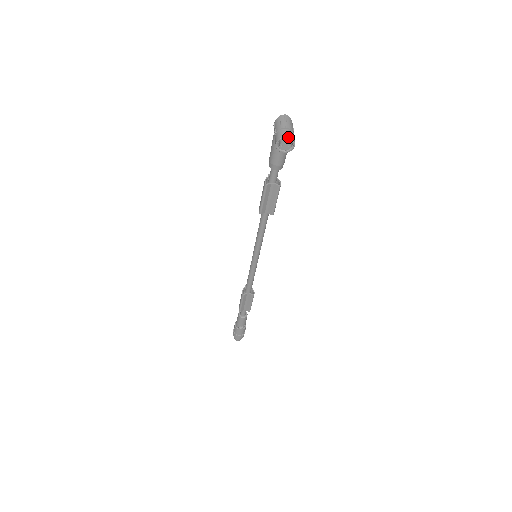
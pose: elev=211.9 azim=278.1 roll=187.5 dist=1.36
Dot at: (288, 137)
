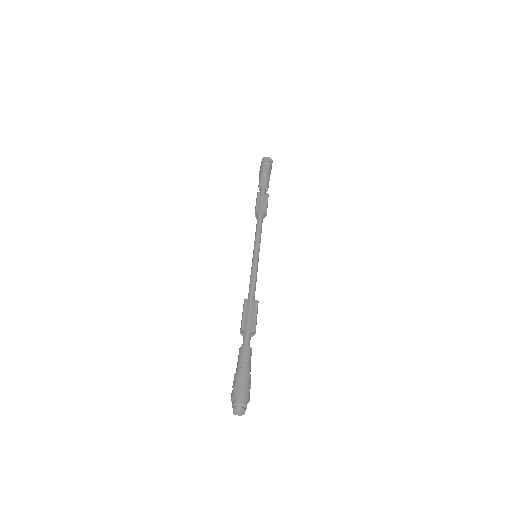
Dot at: (268, 157)
